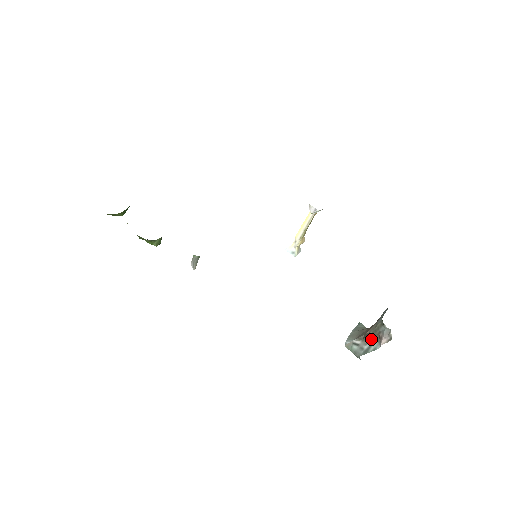
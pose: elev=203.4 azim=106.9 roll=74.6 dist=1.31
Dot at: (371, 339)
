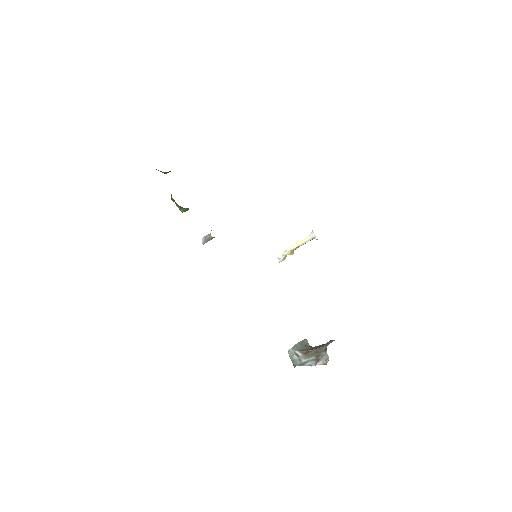
Dot at: (311, 357)
